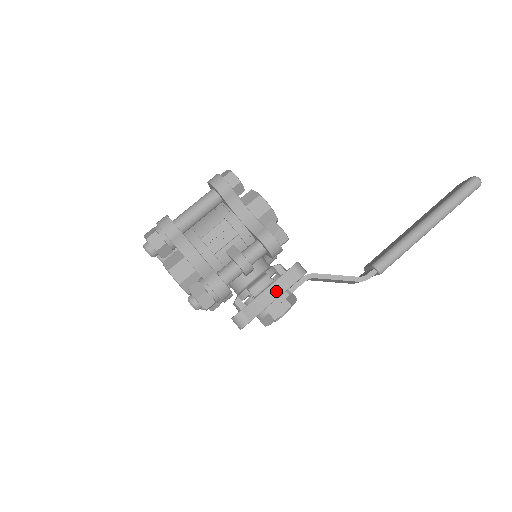
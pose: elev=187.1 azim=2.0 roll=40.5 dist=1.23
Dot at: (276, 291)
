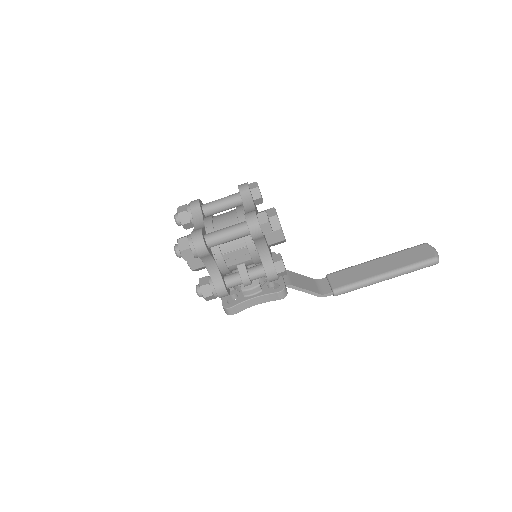
Dot at: (261, 300)
